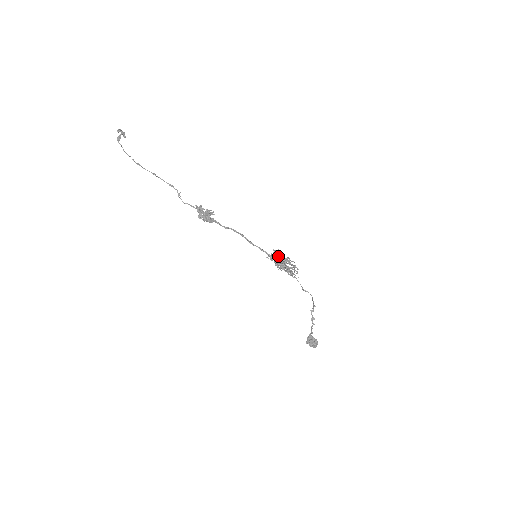
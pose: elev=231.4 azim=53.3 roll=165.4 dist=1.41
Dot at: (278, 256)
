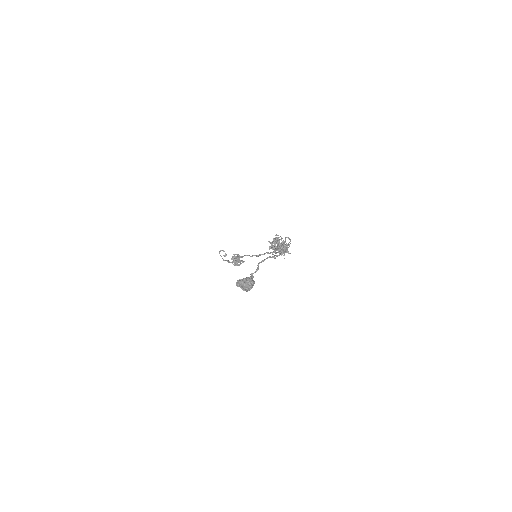
Dot at: occluded
